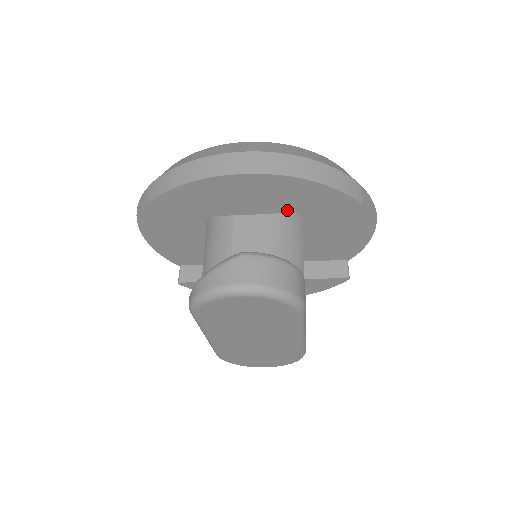
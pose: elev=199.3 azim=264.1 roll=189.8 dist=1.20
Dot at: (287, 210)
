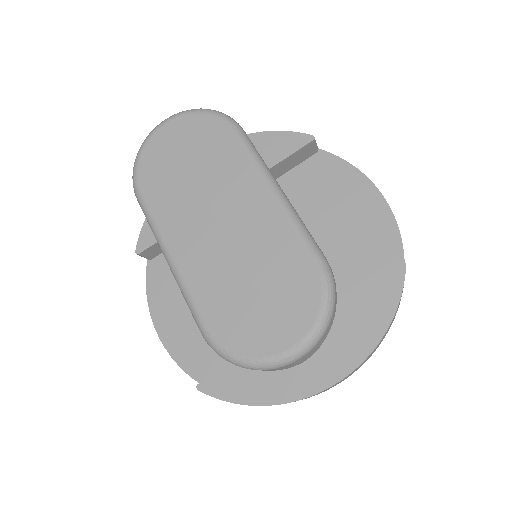
Dot at: occluded
